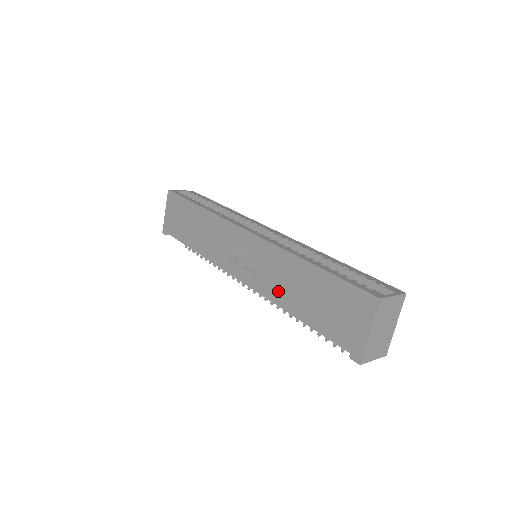
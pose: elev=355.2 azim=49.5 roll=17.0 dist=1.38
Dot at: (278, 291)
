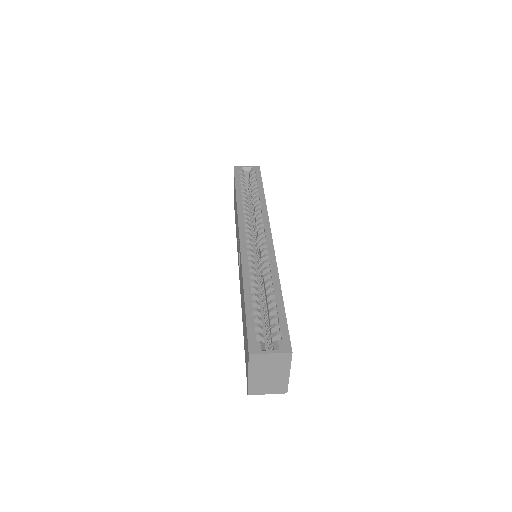
Dot at: occluded
